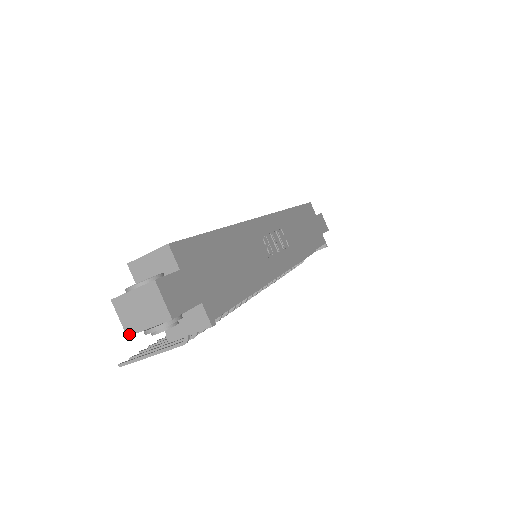
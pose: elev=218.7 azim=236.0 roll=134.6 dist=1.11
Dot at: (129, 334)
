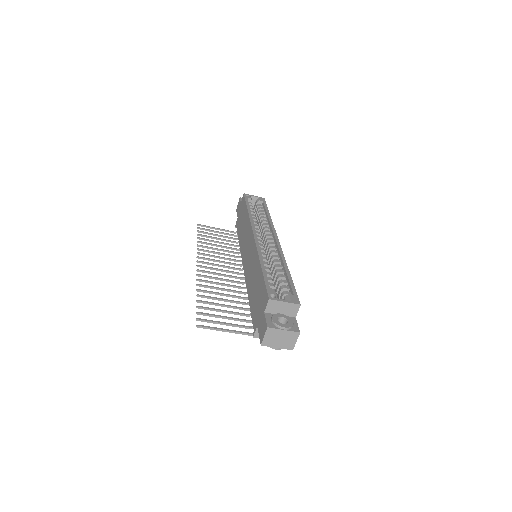
Dot at: (263, 345)
